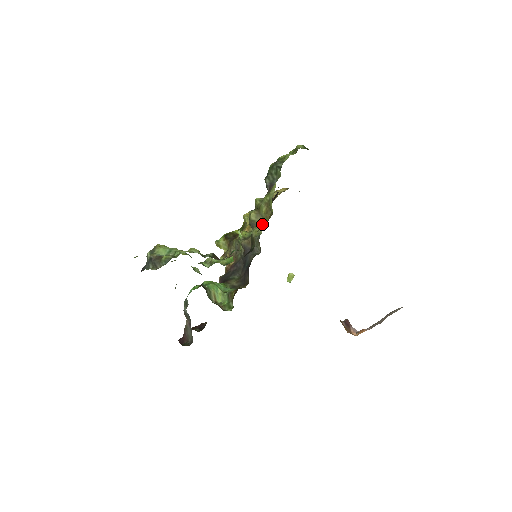
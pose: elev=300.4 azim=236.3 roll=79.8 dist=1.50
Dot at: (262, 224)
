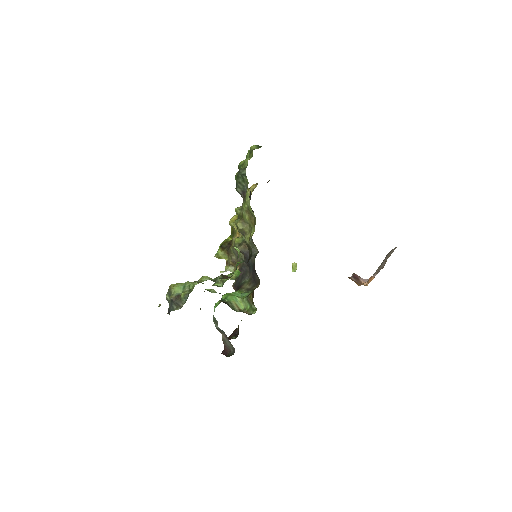
Dot at: (250, 230)
